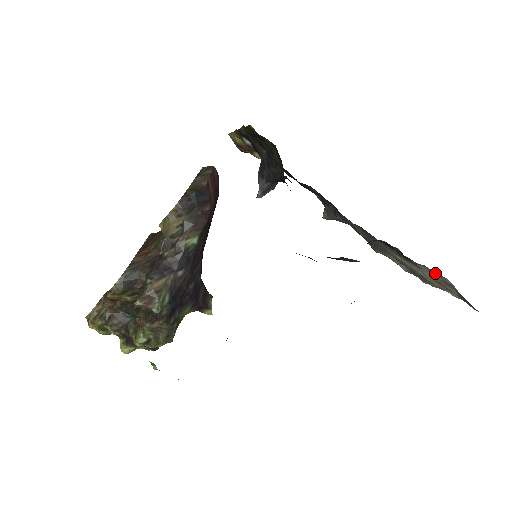
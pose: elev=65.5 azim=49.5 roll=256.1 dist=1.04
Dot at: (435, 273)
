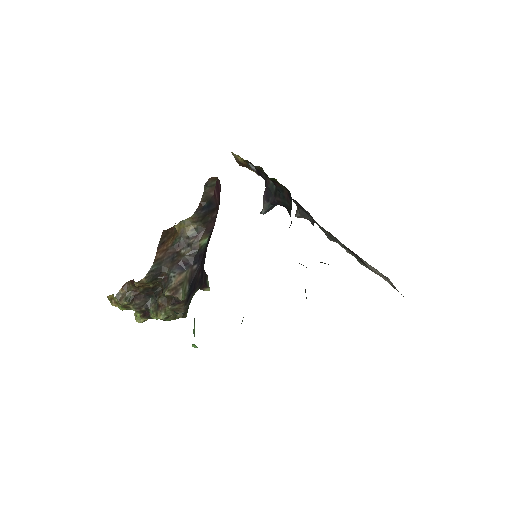
Dot at: occluded
